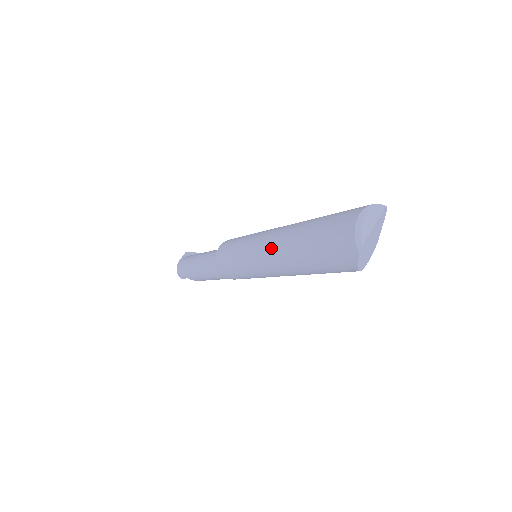
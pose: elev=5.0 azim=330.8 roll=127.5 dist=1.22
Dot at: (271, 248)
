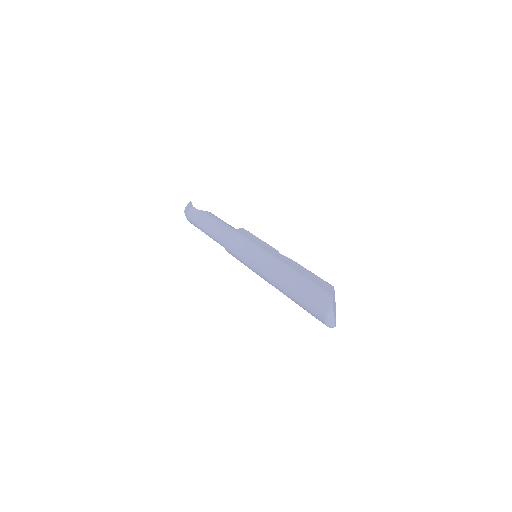
Dot at: occluded
